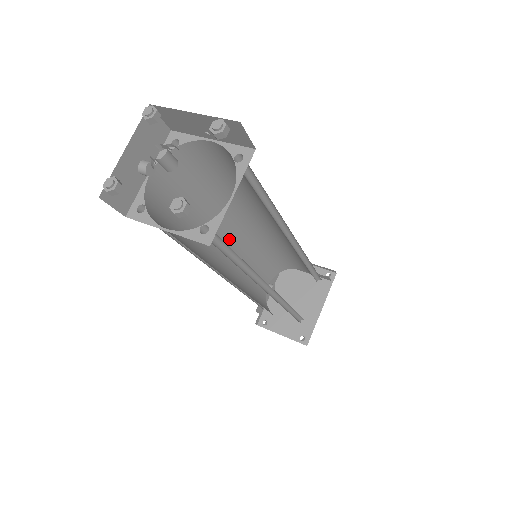
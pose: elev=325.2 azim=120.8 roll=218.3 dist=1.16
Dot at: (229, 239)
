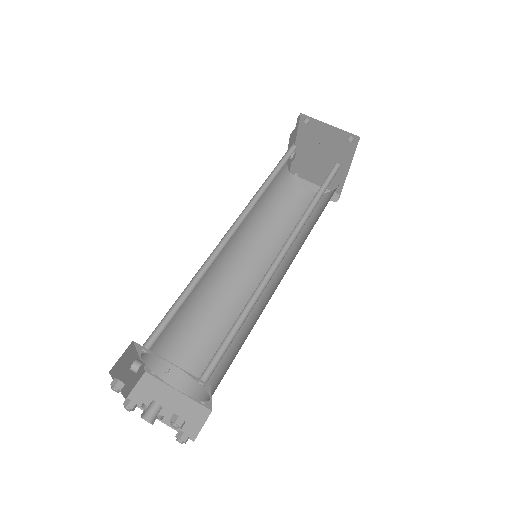
Dot at: occluded
